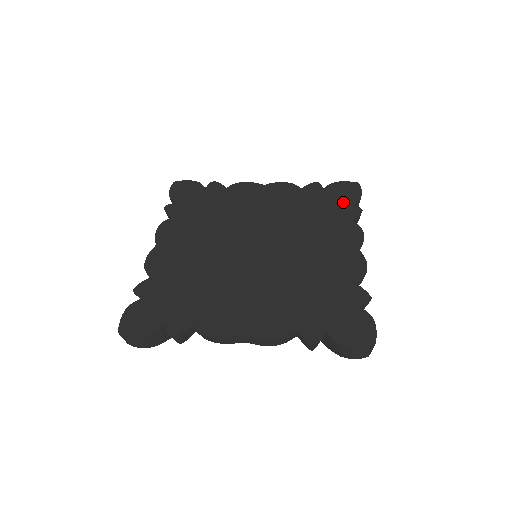
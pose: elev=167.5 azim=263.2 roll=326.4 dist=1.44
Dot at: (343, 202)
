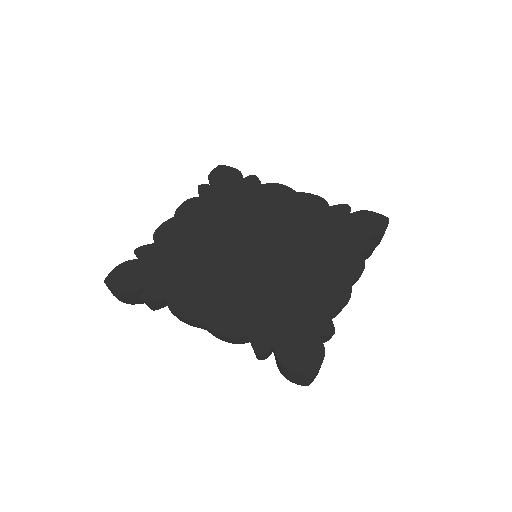
Dot at: (362, 232)
